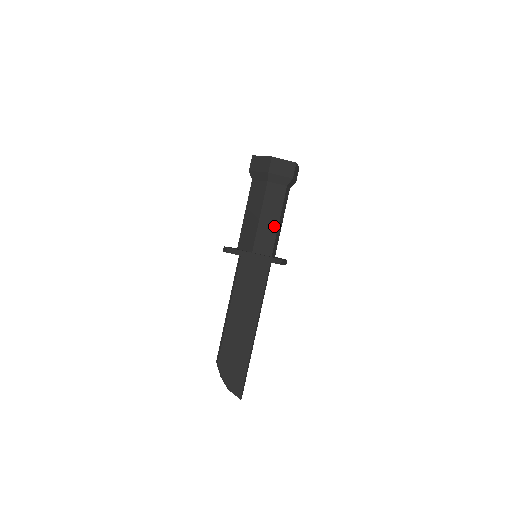
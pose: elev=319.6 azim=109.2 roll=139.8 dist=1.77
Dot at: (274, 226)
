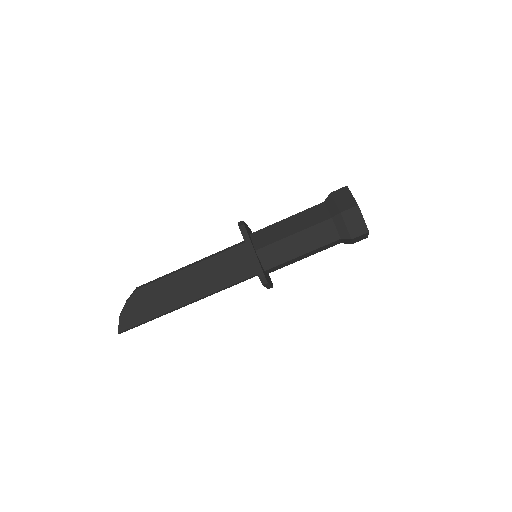
Dot at: (295, 253)
